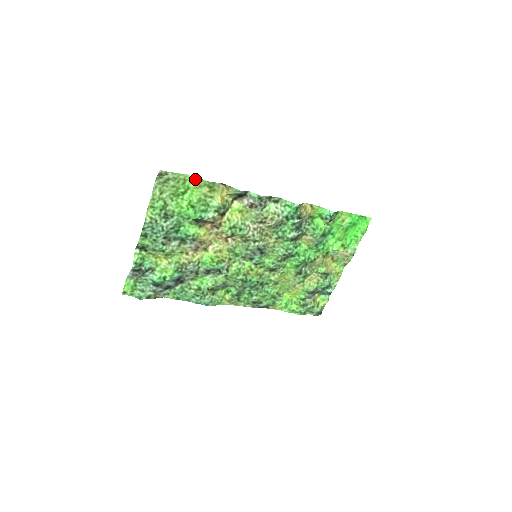
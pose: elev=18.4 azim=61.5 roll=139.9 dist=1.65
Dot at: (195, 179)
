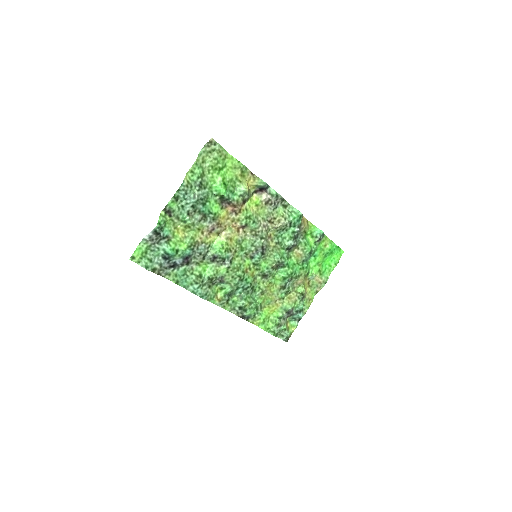
Dot at: (233, 159)
